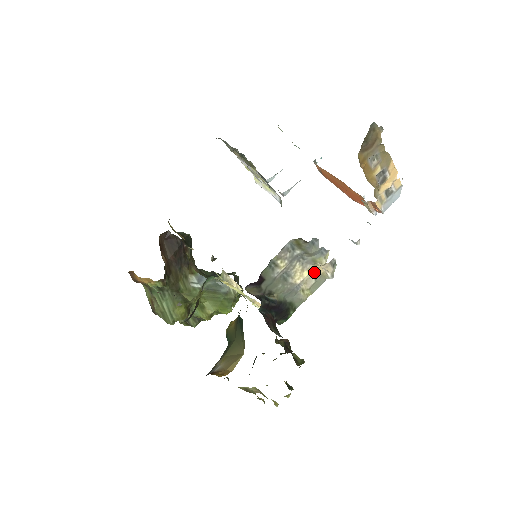
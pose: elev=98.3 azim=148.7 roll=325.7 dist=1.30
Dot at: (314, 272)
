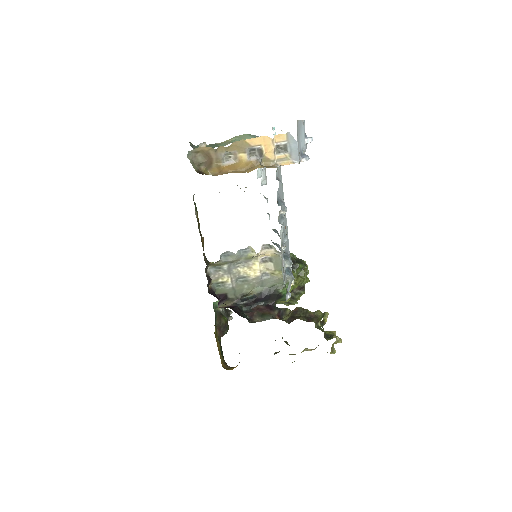
Dot at: (265, 259)
